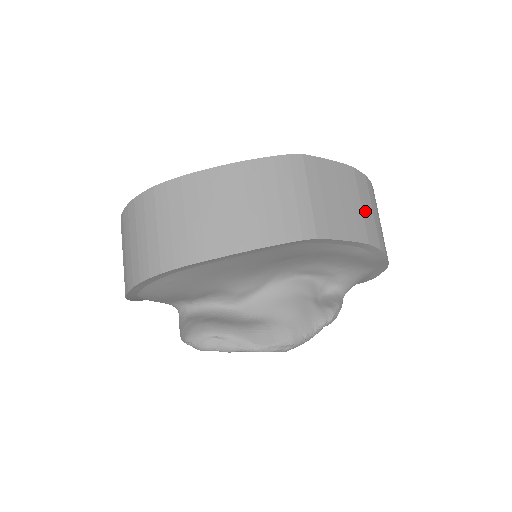
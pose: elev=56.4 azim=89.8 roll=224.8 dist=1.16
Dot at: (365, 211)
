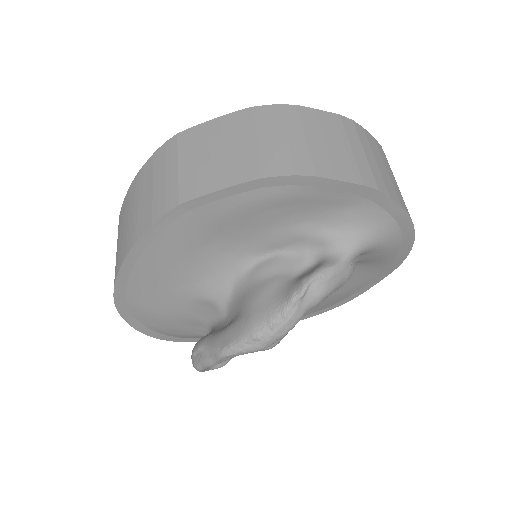
Dot at: (266, 143)
